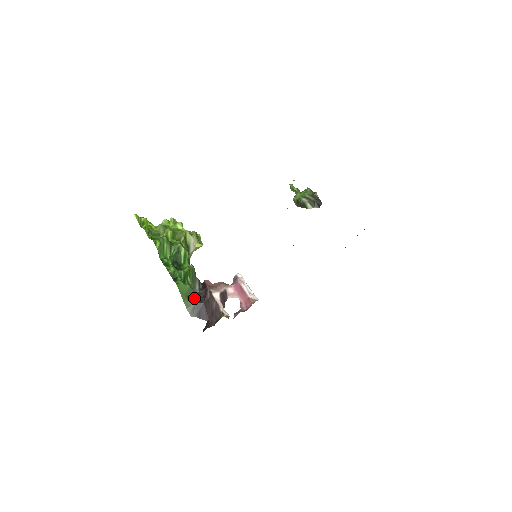
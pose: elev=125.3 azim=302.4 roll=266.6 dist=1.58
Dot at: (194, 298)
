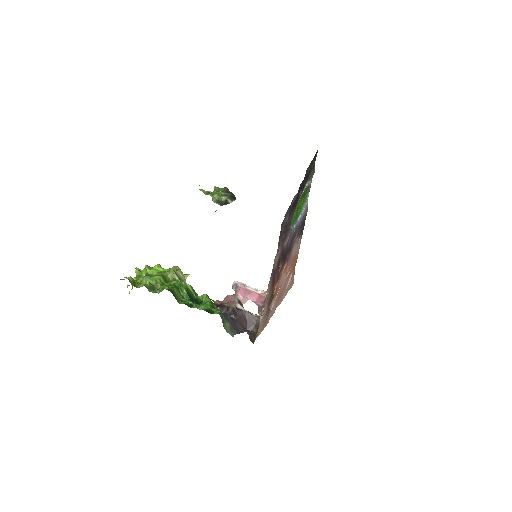
Dot at: (226, 320)
